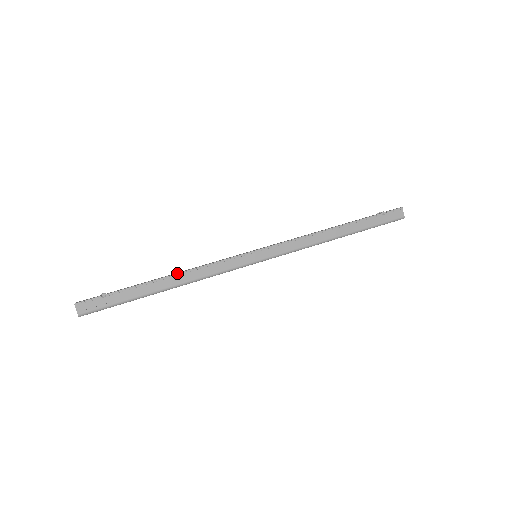
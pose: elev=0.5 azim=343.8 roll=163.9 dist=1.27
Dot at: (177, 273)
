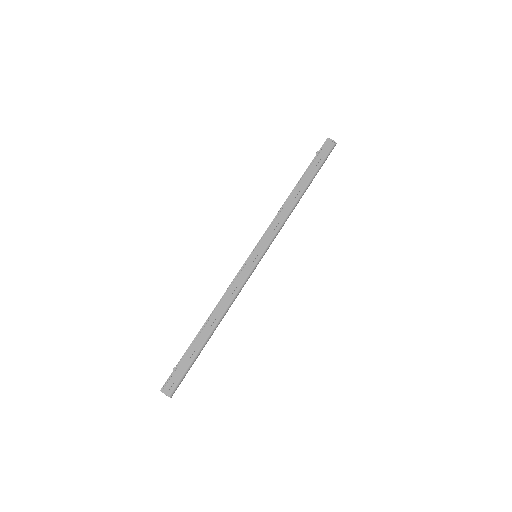
Dot at: occluded
